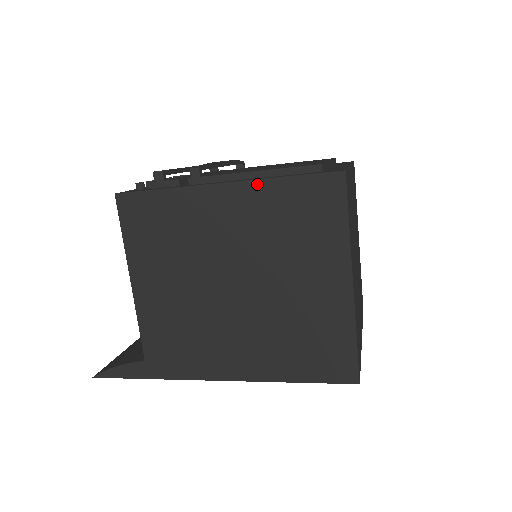
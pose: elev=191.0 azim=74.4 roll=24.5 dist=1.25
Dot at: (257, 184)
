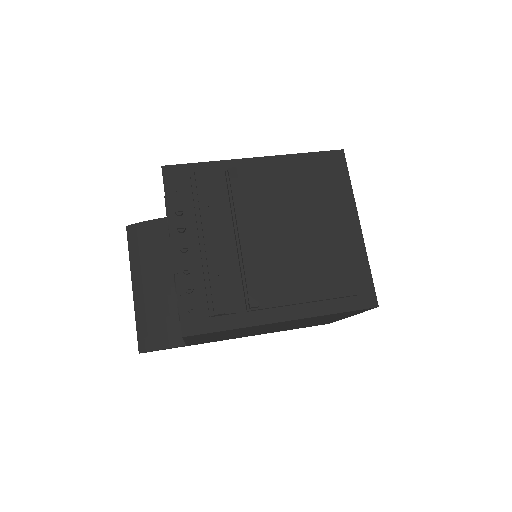
Dot at: occluded
